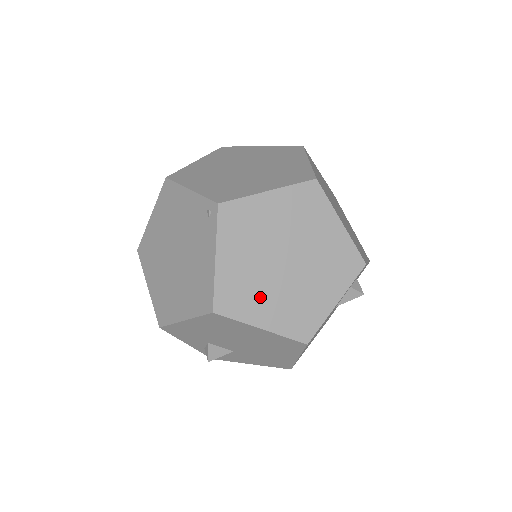
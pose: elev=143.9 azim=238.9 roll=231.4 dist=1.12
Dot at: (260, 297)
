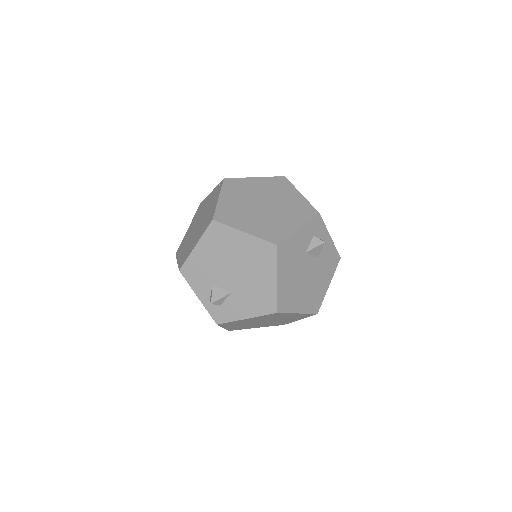
Dot at: (245, 218)
